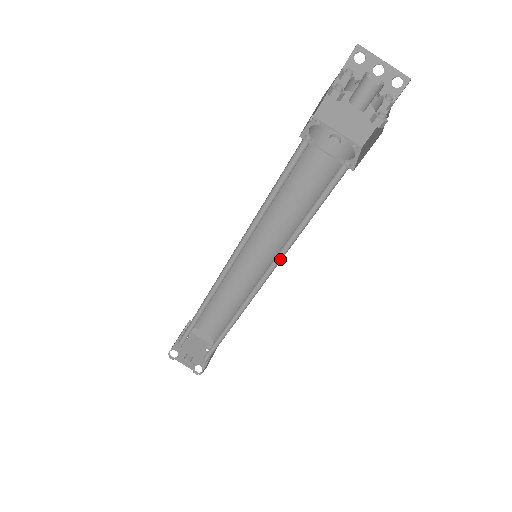
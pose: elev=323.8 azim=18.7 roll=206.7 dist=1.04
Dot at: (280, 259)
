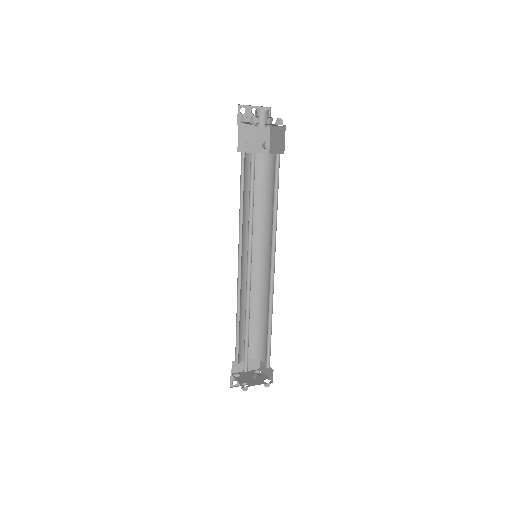
Dot at: (274, 239)
